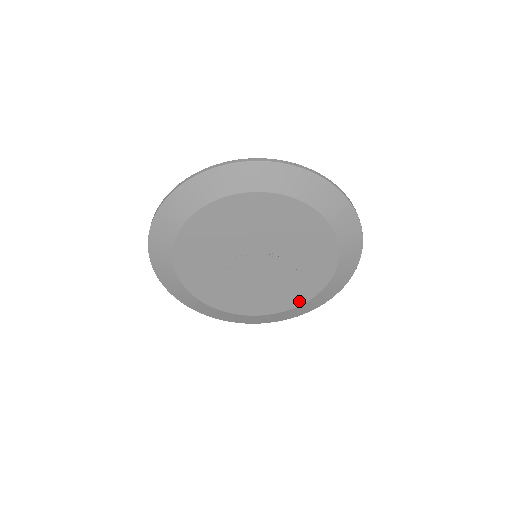
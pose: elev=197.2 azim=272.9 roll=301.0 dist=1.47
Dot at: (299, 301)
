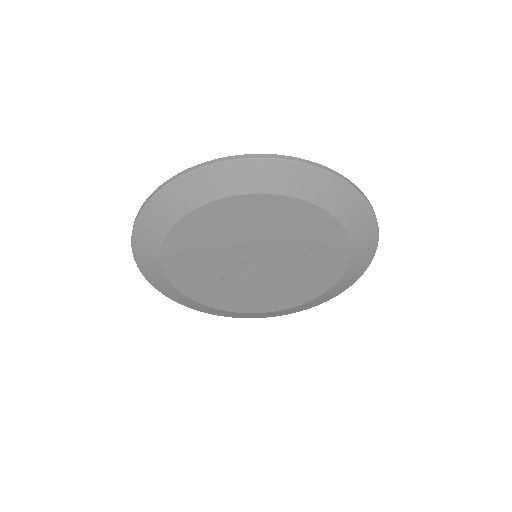
Dot at: (332, 280)
